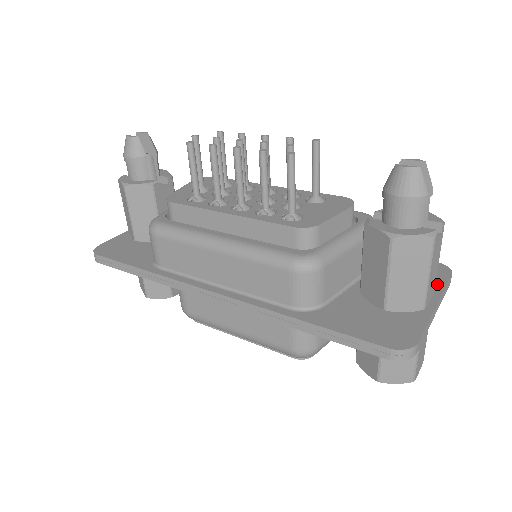
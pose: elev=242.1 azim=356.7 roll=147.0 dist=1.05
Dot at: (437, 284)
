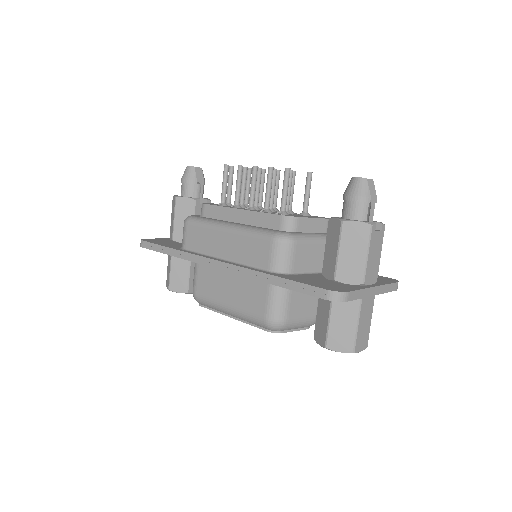
Dot at: (382, 282)
